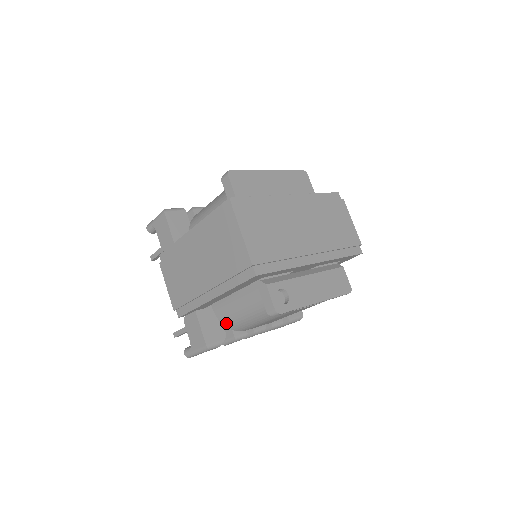
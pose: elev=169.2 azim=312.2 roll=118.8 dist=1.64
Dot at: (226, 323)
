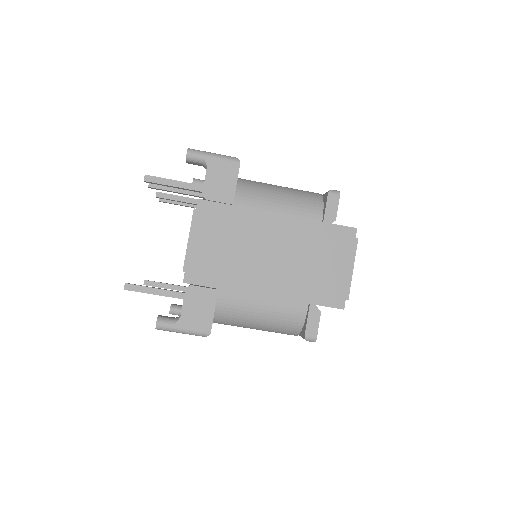
Dot at: (220, 312)
